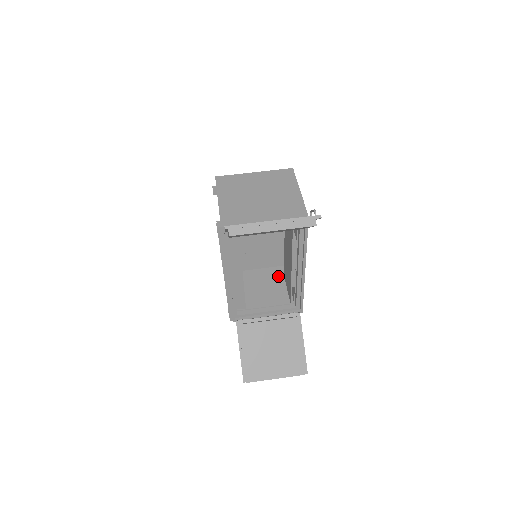
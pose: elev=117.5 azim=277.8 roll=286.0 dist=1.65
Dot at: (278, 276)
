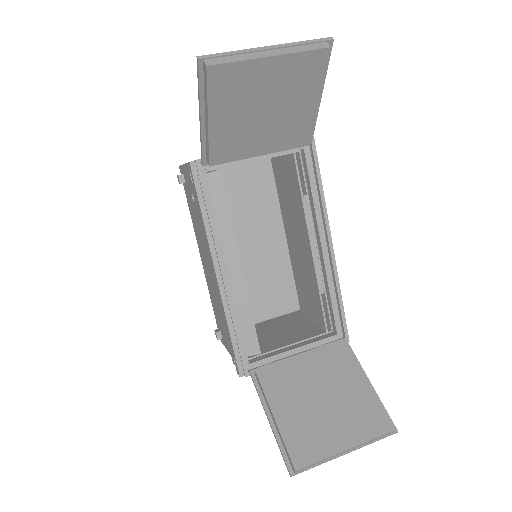
Dot at: (295, 318)
